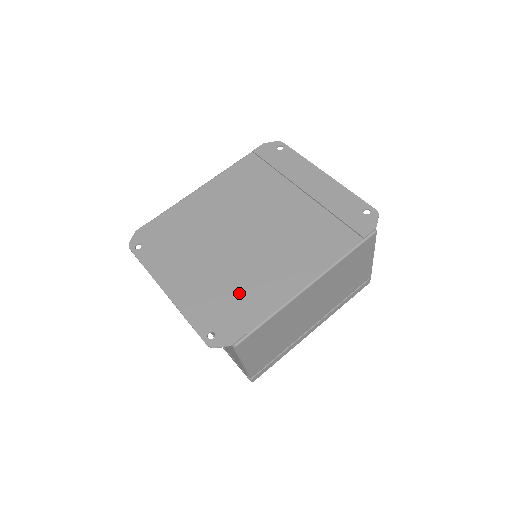
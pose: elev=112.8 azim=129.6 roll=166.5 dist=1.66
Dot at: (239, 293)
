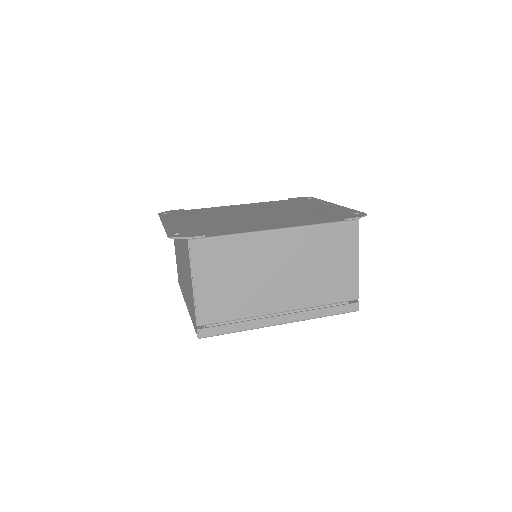
Dot at: (218, 227)
